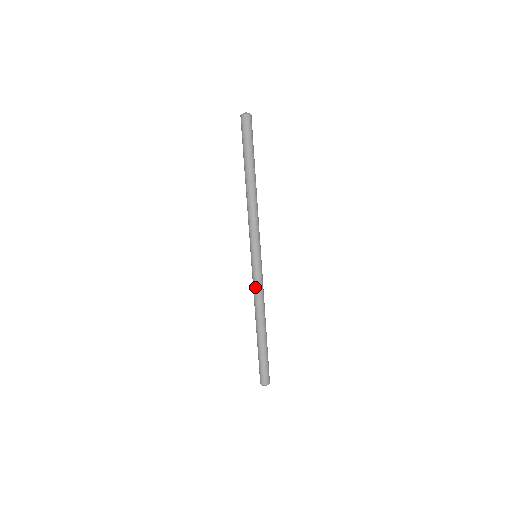
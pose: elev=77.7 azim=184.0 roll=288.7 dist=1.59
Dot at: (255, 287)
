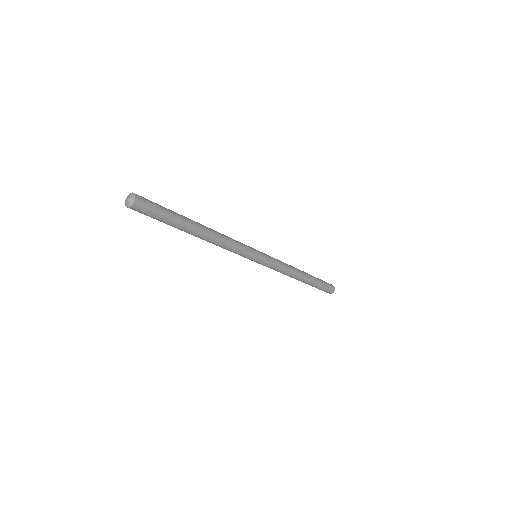
Dot at: (276, 270)
